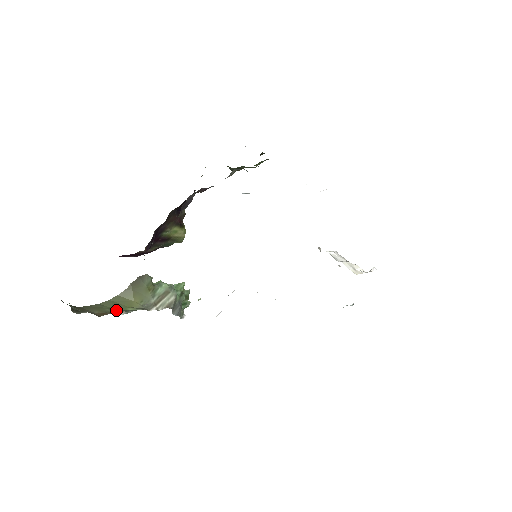
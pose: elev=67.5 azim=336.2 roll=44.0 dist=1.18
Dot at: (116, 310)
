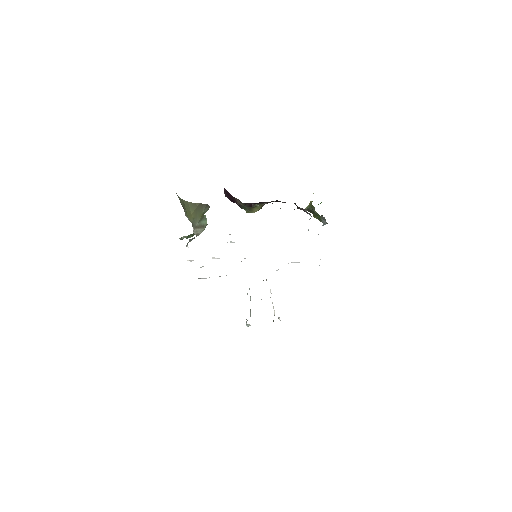
Dot at: occluded
